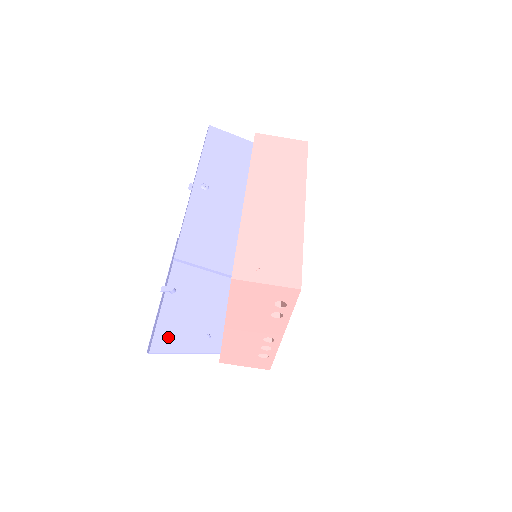
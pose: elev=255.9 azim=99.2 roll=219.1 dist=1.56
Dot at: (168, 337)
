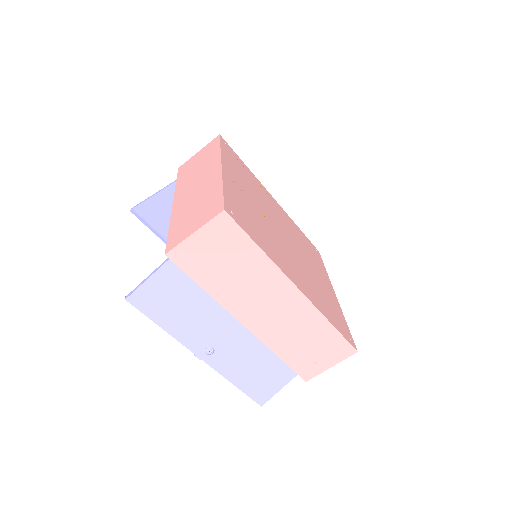
Dot at: occluded
